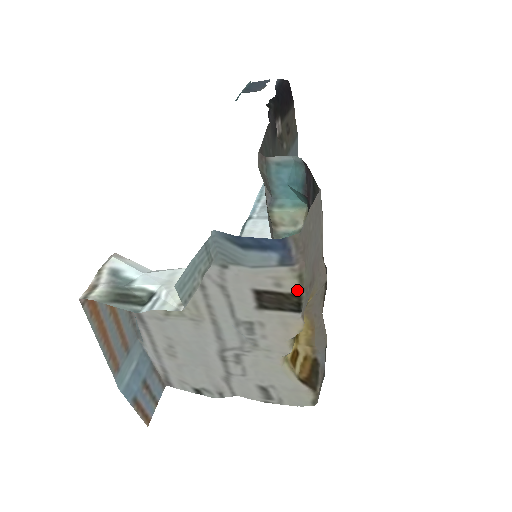
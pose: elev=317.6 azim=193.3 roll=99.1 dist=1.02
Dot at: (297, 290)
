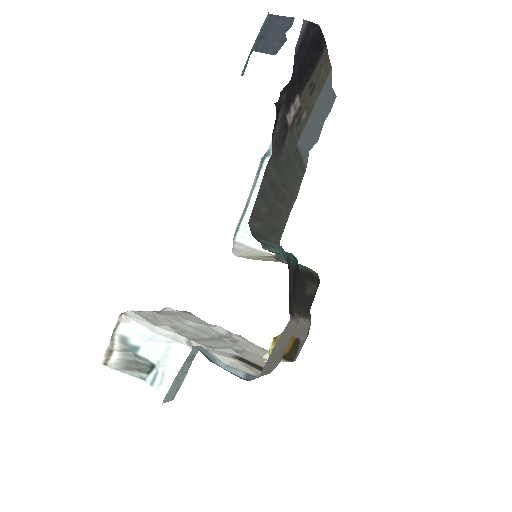
Dot at: occluded
